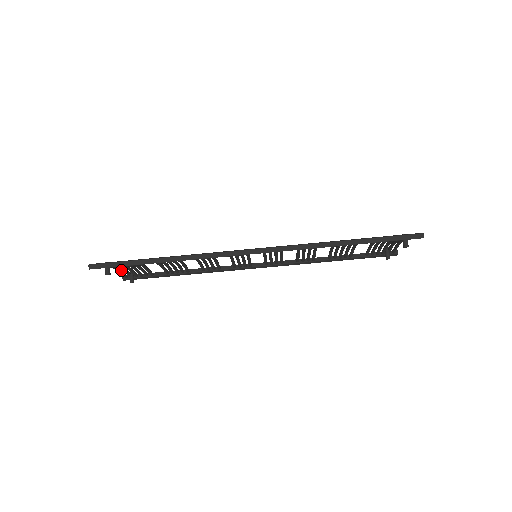
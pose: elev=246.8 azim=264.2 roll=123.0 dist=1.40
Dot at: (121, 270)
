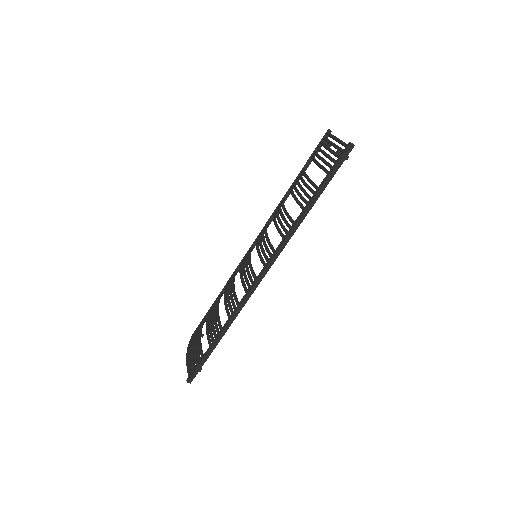
Dot at: occluded
